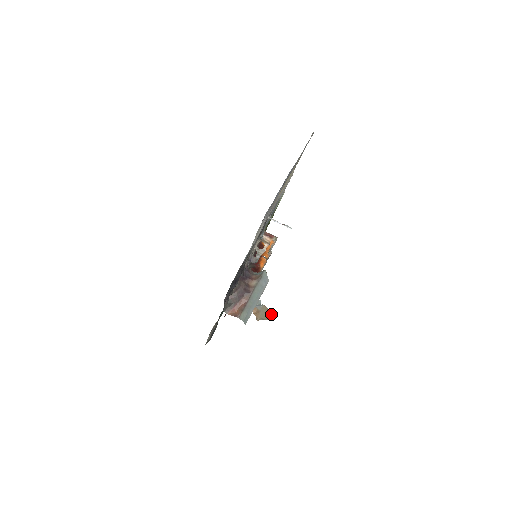
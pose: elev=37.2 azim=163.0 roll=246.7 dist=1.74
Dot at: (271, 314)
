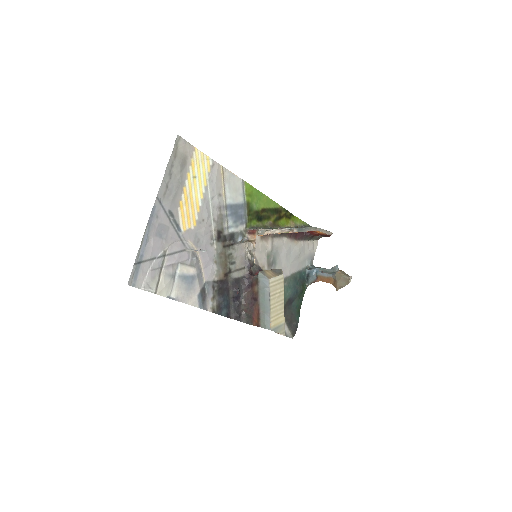
Dot at: (348, 278)
